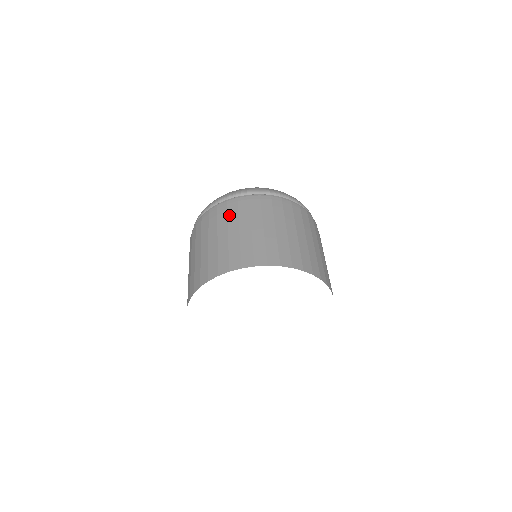
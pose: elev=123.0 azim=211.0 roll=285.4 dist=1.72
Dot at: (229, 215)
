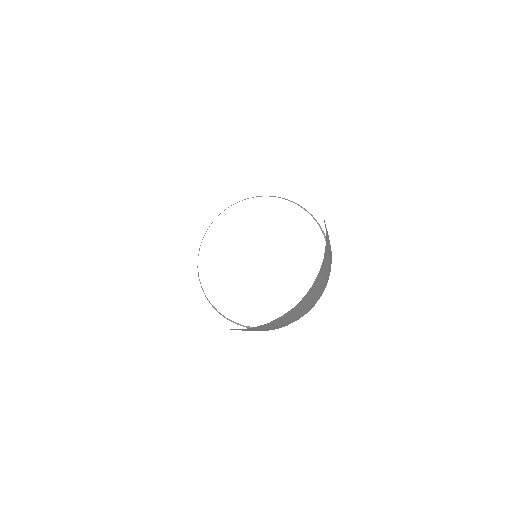
Dot at: occluded
